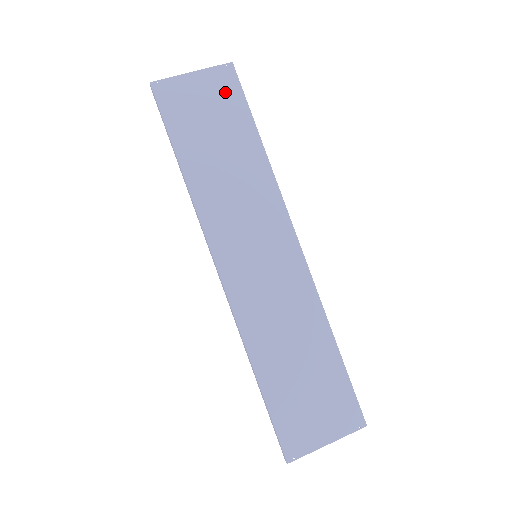
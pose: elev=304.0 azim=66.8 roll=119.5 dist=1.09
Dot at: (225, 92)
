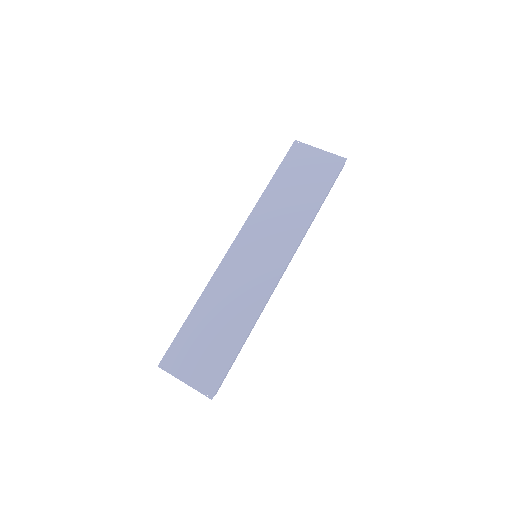
Dot at: (327, 169)
